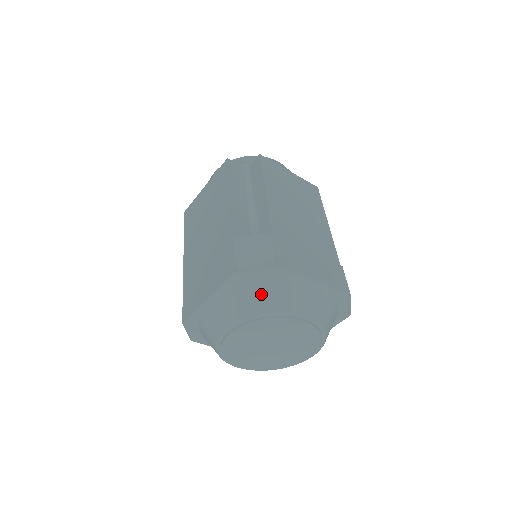
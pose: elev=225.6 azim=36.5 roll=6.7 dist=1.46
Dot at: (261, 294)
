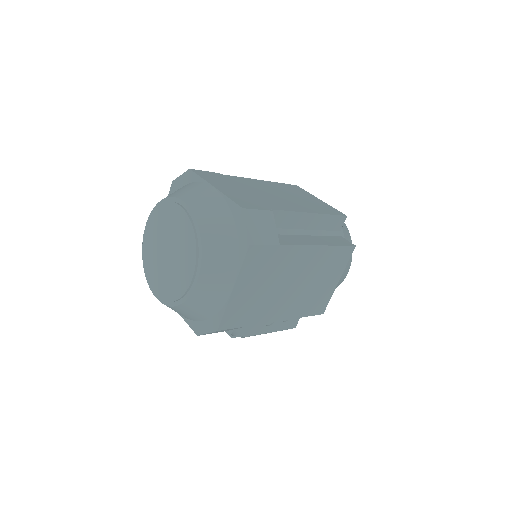
Dot at: occluded
